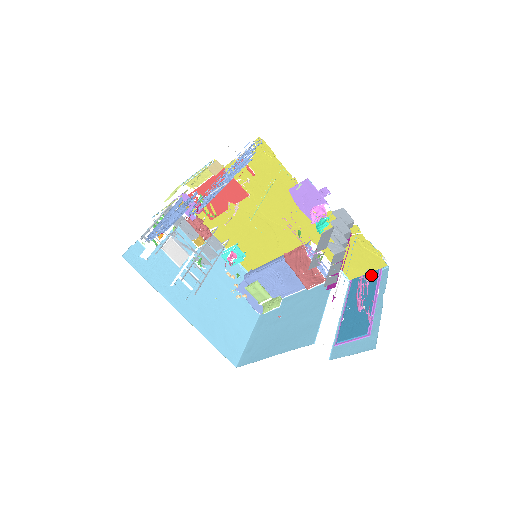
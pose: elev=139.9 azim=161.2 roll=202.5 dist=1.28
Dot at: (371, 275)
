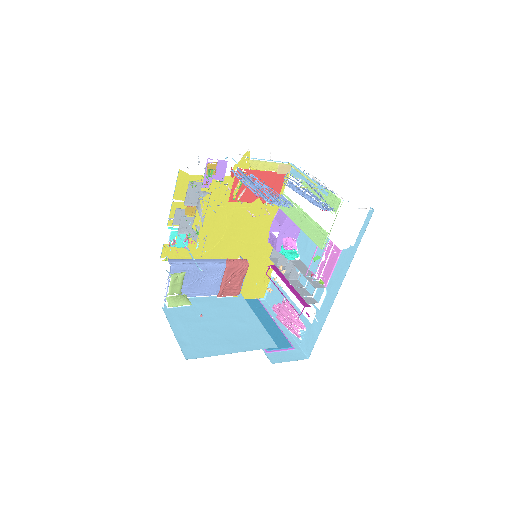
Dot at: (254, 301)
